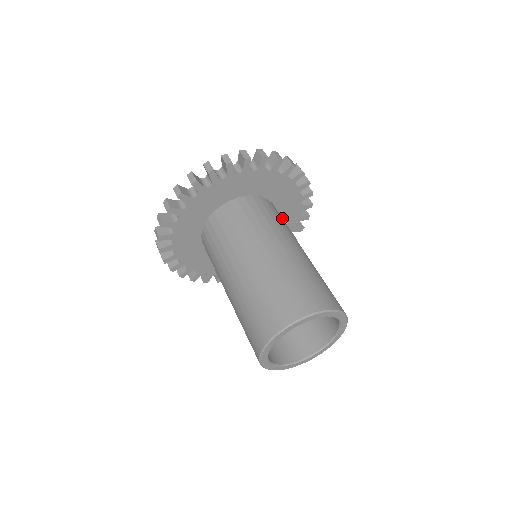
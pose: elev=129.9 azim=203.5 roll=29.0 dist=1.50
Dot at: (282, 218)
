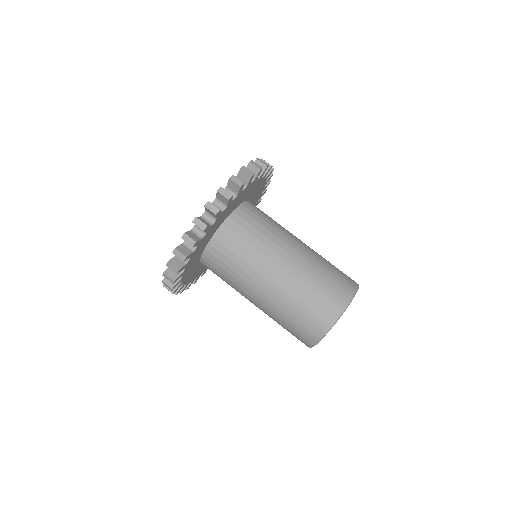
Dot at: occluded
